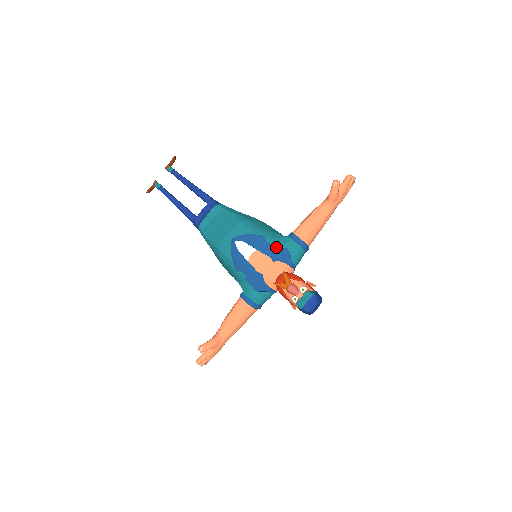
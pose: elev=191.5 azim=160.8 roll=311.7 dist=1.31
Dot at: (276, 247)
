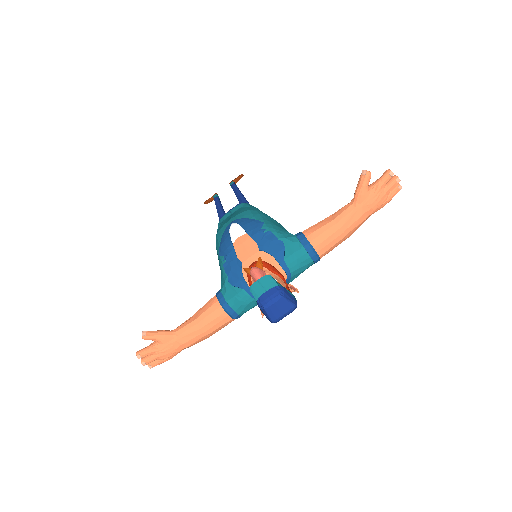
Dot at: (270, 236)
